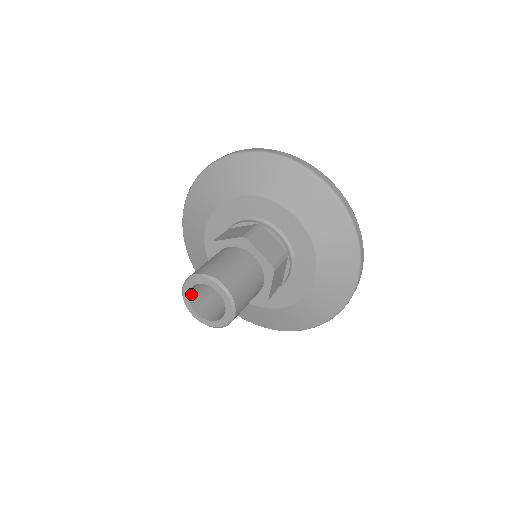
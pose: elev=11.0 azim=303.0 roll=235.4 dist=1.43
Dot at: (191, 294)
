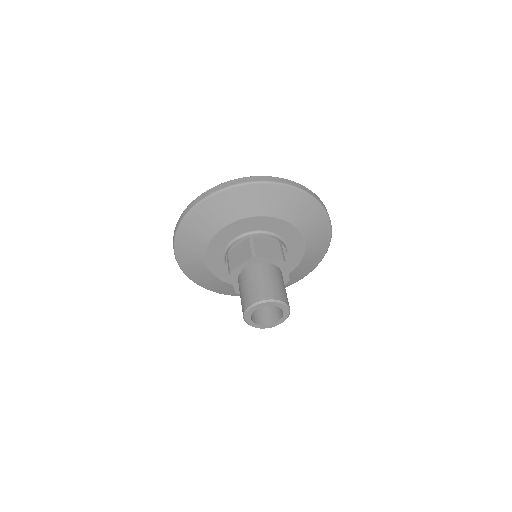
Dot at: occluded
